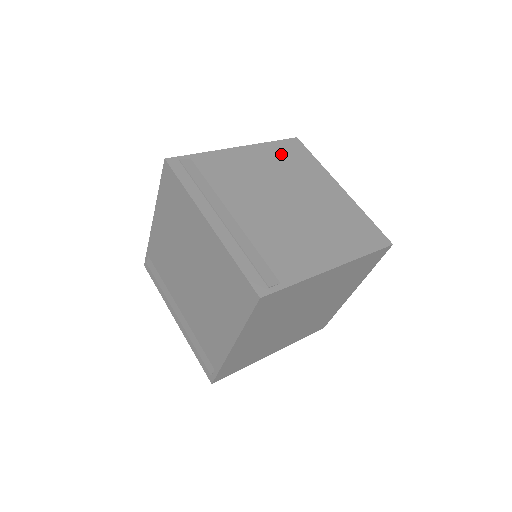
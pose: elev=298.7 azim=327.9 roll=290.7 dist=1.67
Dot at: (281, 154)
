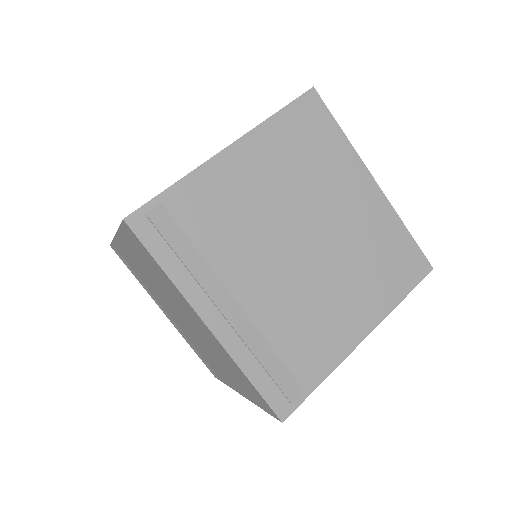
Dot at: (292, 139)
